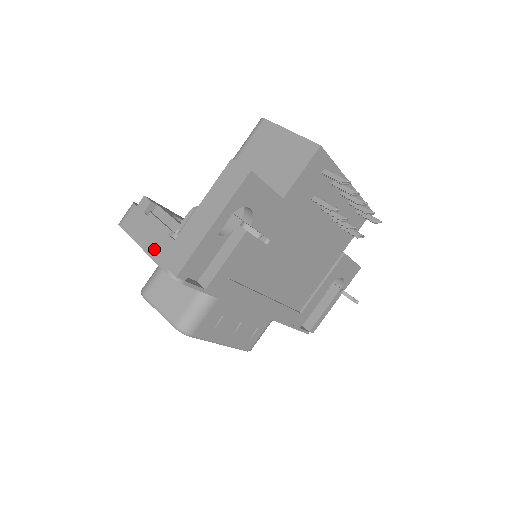
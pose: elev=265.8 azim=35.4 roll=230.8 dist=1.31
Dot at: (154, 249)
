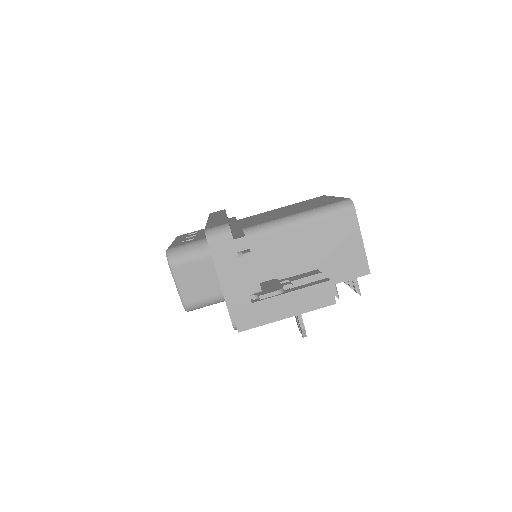
Dot at: (231, 295)
